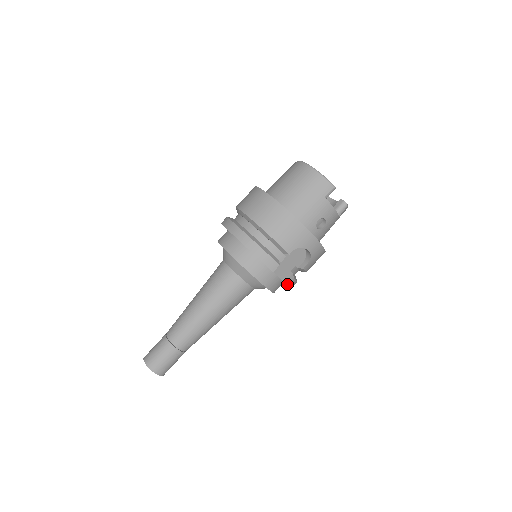
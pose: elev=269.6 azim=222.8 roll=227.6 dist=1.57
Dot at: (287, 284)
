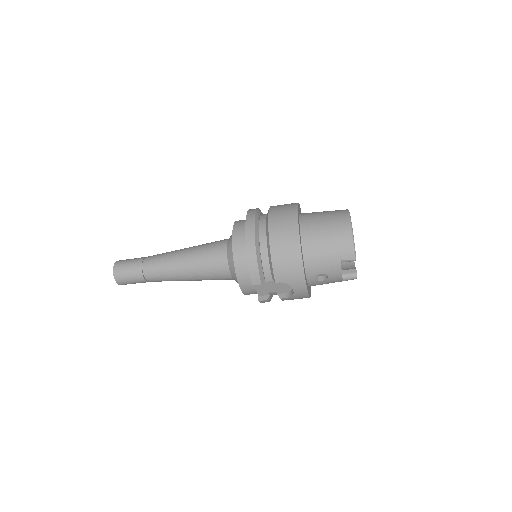
Dot at: (259, 299)
